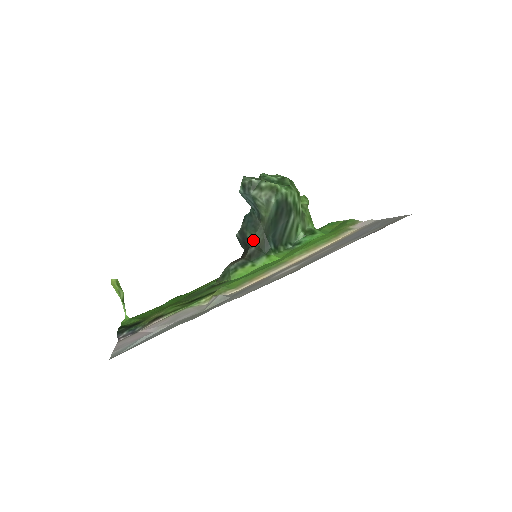
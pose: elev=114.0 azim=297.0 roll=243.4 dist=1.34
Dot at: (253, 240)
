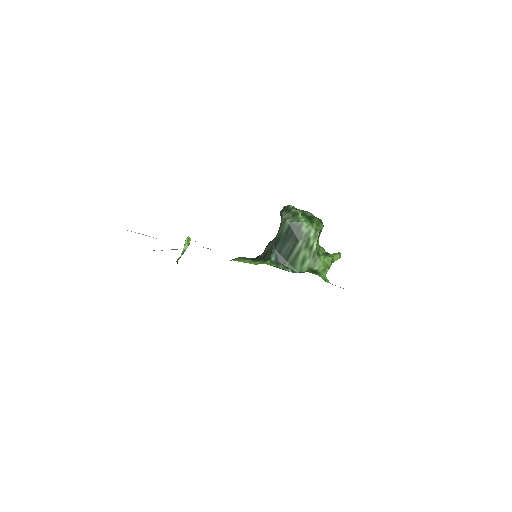
Dot at: (266, 248)
